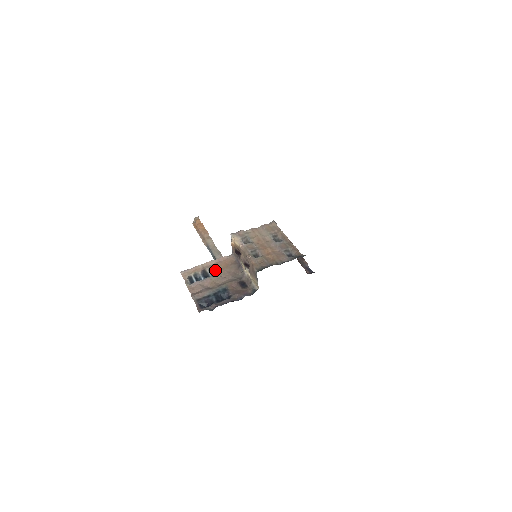
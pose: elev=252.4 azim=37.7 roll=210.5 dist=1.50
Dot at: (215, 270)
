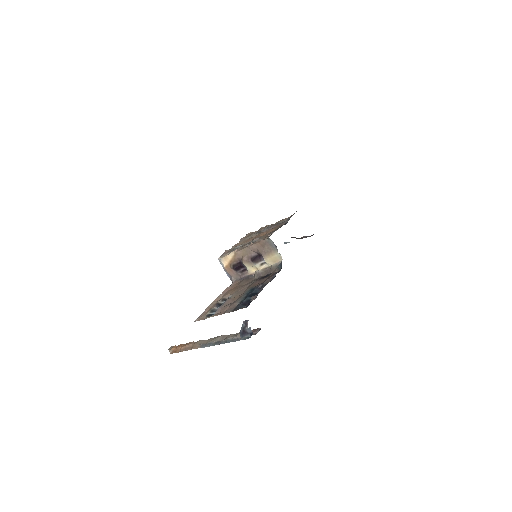
Dot at: (228, 297)
